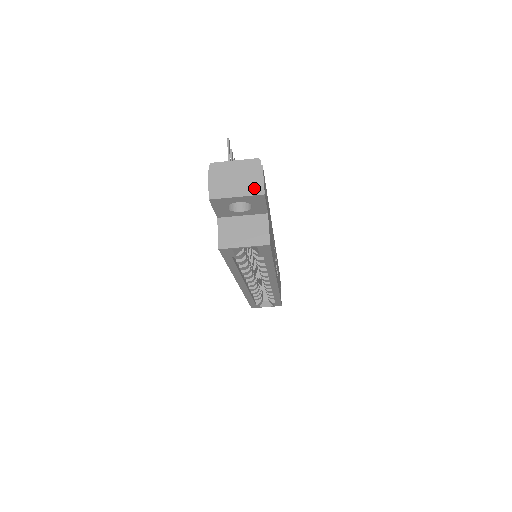
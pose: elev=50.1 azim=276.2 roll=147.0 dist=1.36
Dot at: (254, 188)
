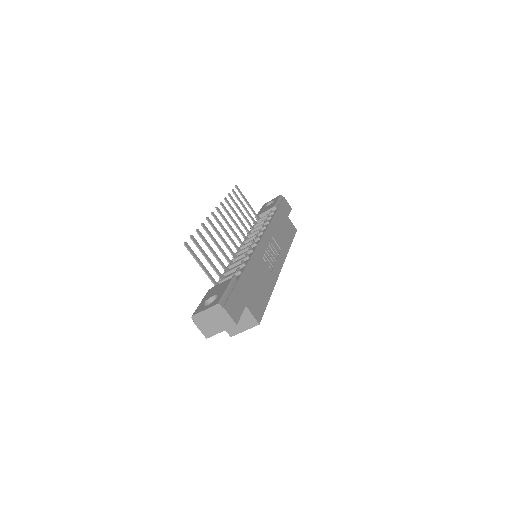
Dot at: (228, 324)
